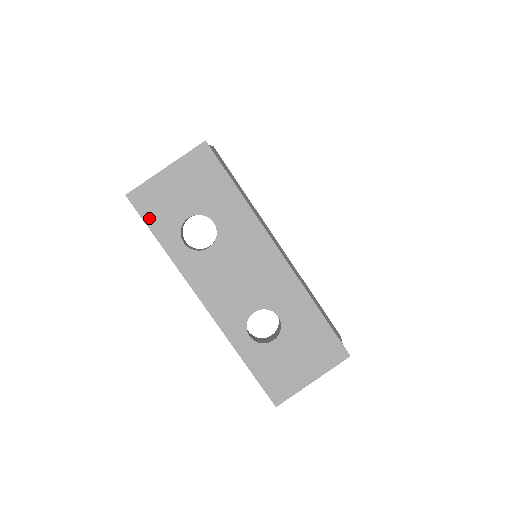
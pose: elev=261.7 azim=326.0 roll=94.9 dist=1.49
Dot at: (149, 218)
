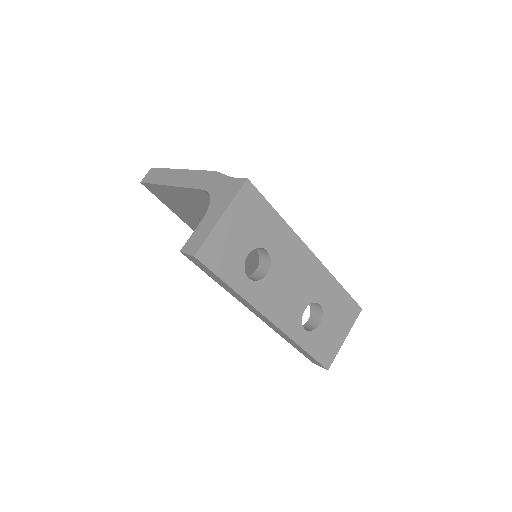
Dot at: (218, 269)
